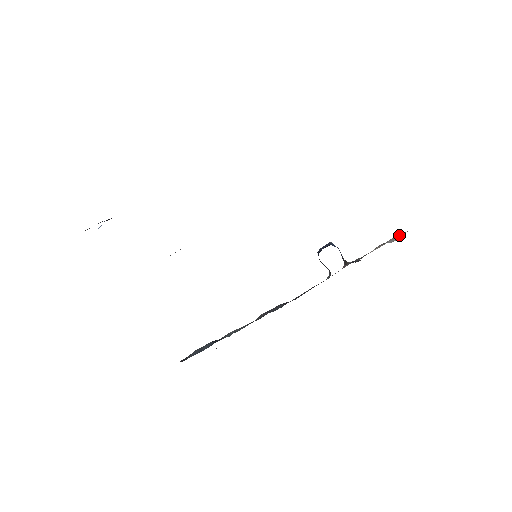
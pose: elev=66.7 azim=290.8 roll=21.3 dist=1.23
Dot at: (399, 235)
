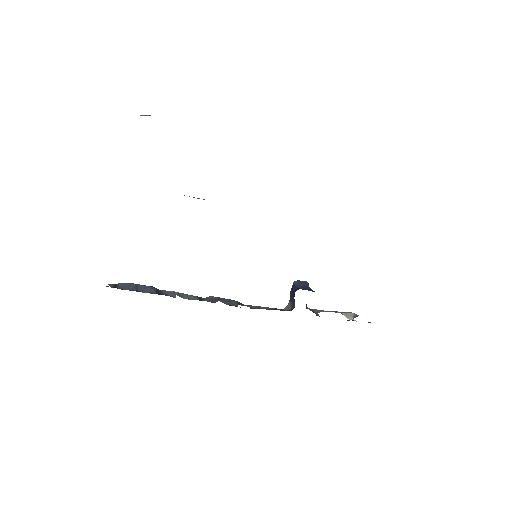
Dot at: (354, 315)
